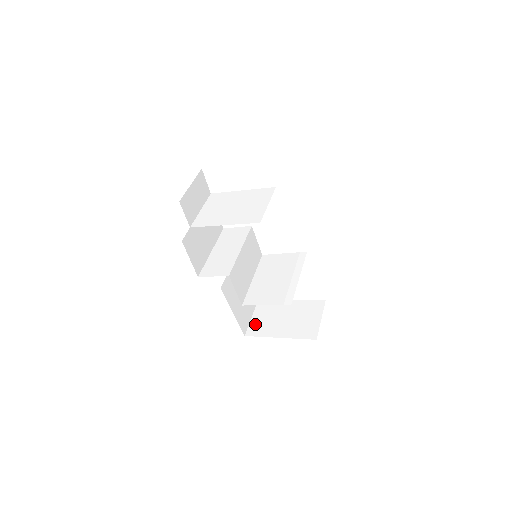
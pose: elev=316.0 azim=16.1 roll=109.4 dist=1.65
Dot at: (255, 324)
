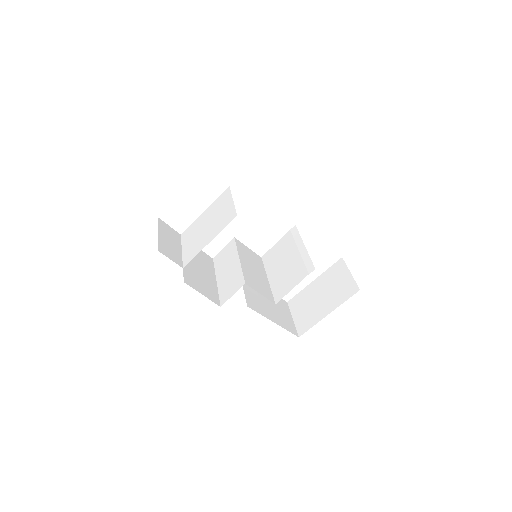
Dot at: (300, 322)
